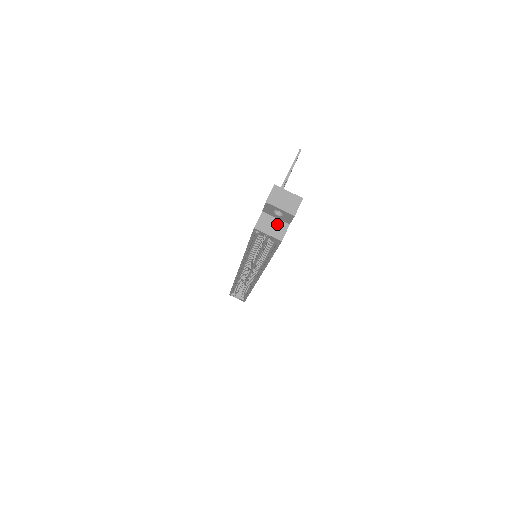
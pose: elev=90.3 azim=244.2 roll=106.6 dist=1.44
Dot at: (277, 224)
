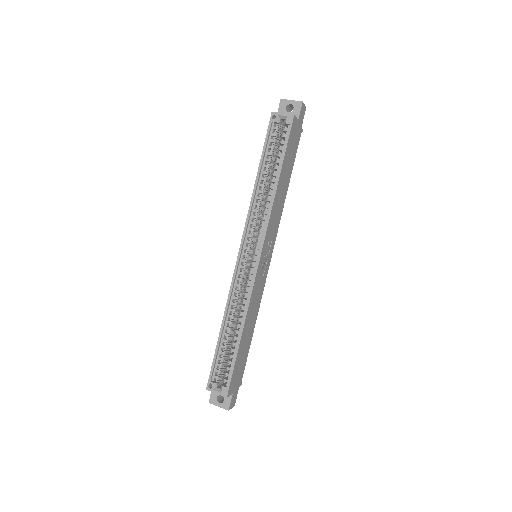
Dot at: occluded
